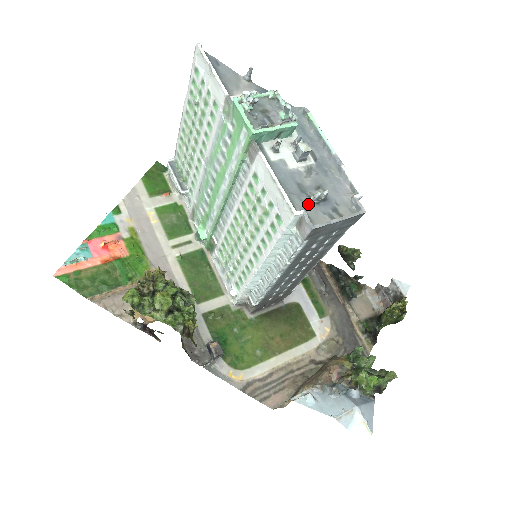
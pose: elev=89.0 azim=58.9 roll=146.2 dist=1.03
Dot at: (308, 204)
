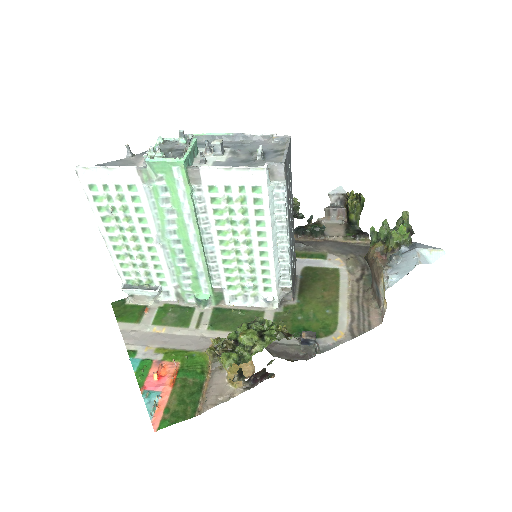
Dot at: (261, 162)
